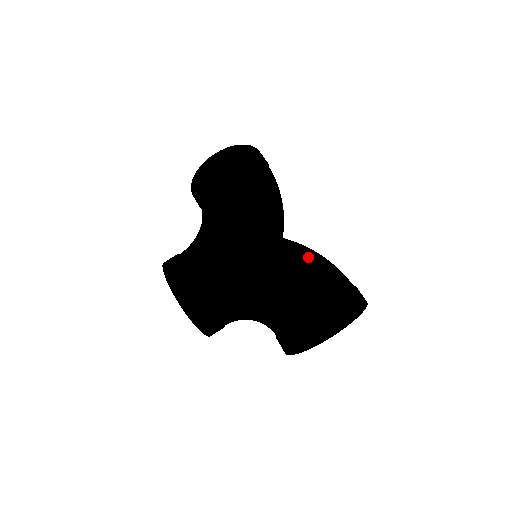
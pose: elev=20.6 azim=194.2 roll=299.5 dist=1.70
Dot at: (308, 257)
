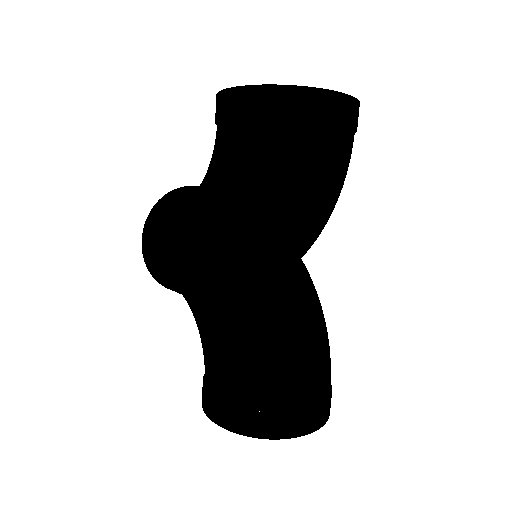
Dot at: (255, 343)
